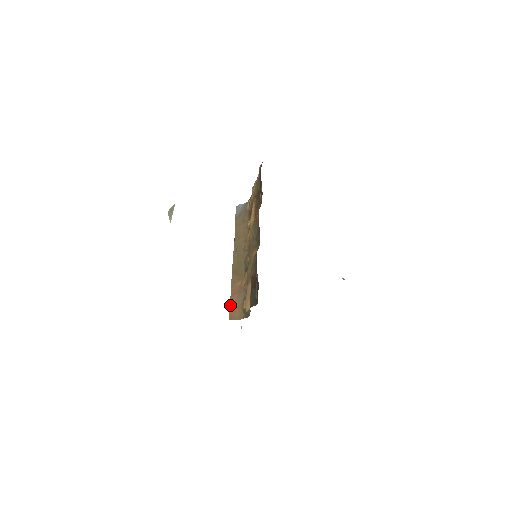
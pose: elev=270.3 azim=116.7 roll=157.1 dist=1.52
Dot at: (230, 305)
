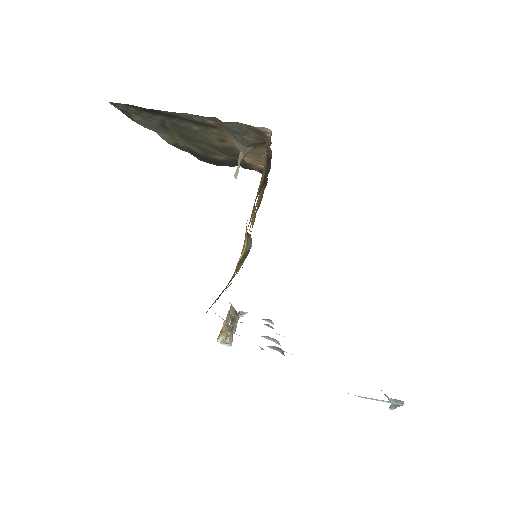
Dot at: occluded
